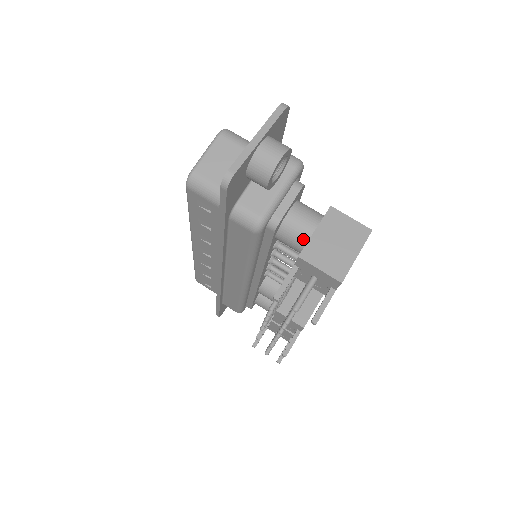
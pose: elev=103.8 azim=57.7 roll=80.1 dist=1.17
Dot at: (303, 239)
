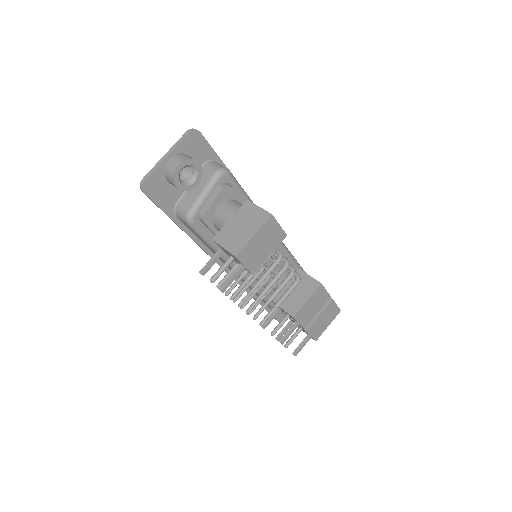
Dot at: occluded
